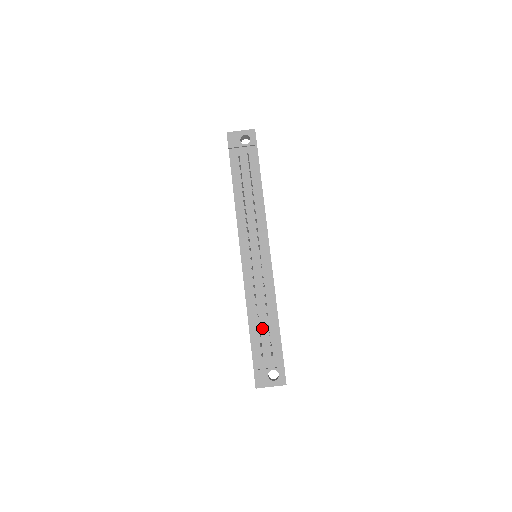
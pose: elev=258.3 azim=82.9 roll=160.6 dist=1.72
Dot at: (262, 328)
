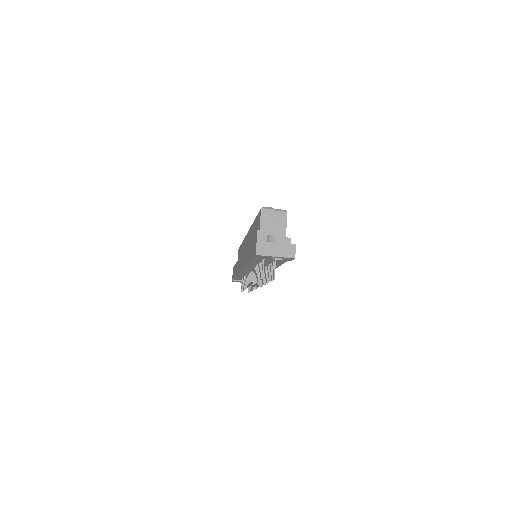
Dot at: occluded
